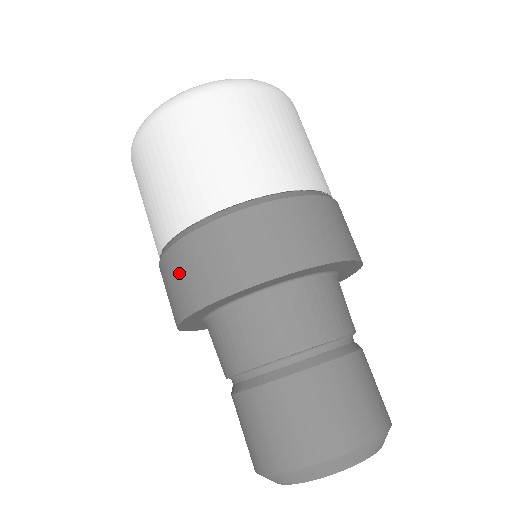
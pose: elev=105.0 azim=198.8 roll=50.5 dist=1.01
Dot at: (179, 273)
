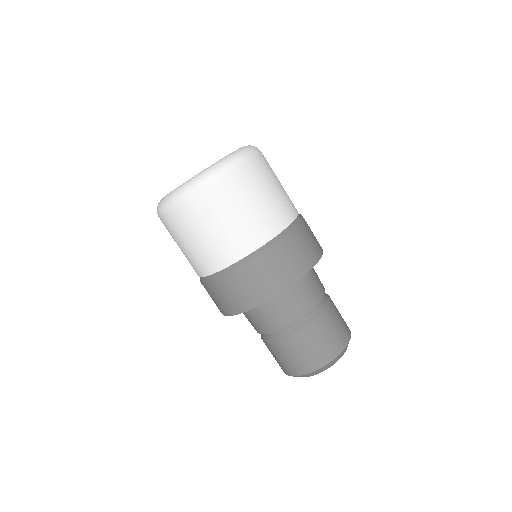
Dot at: (213, 296)
